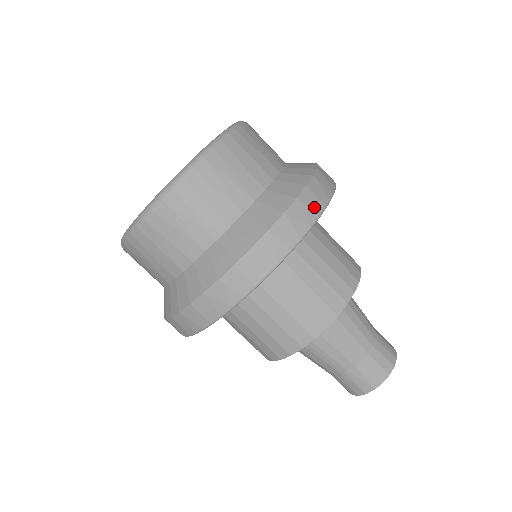
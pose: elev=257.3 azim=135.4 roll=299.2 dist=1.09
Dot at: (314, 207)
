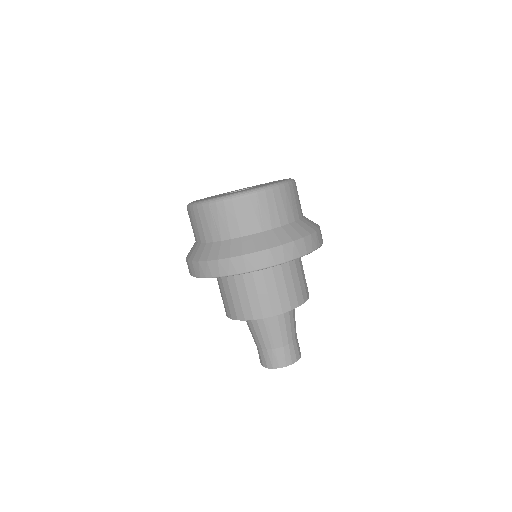
Dot at: (320, 241)
